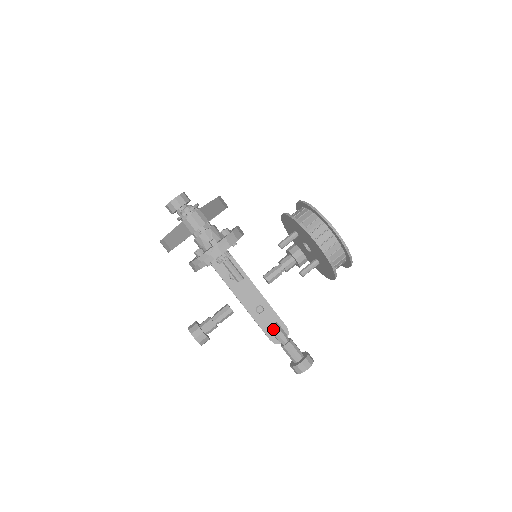
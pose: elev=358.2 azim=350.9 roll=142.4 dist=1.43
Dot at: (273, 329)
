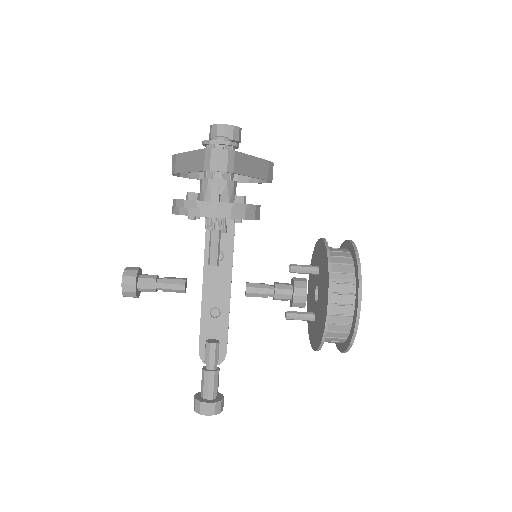
Dot at: (209, 344)
